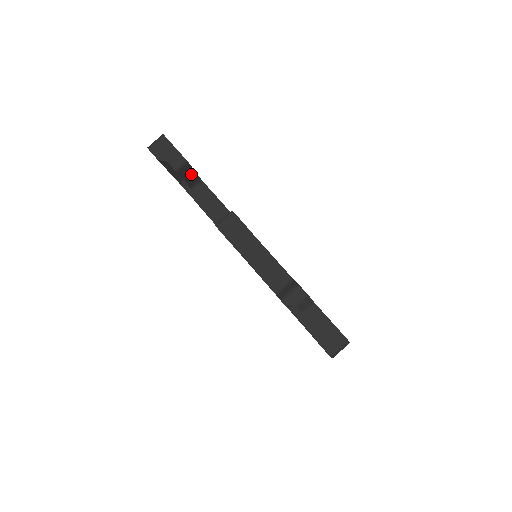
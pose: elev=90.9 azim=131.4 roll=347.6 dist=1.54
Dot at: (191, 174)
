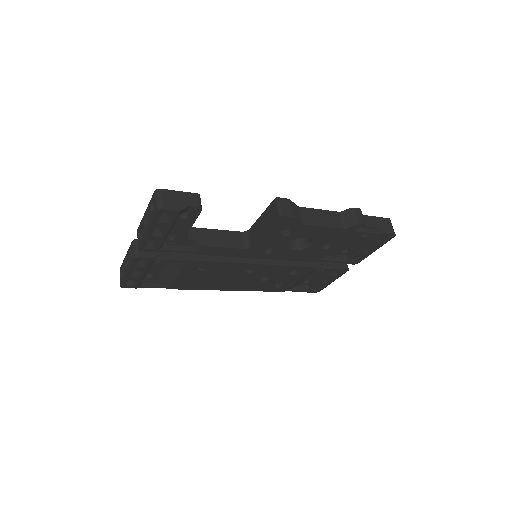
Dot at: occluded
